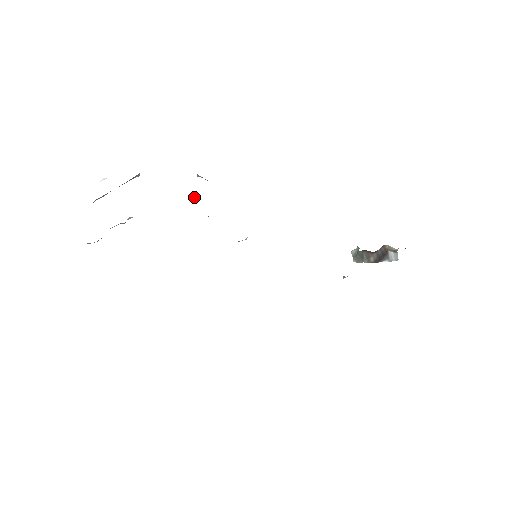
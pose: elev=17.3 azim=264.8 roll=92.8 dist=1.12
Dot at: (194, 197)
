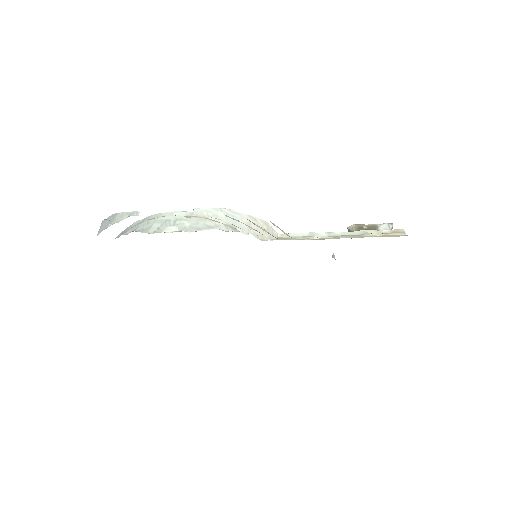
Dot at: (194, 231)
